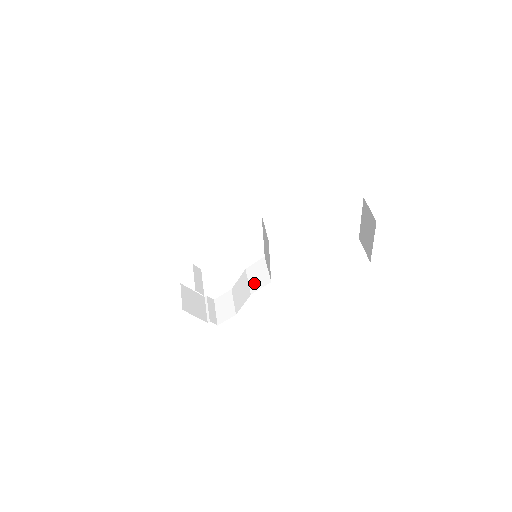
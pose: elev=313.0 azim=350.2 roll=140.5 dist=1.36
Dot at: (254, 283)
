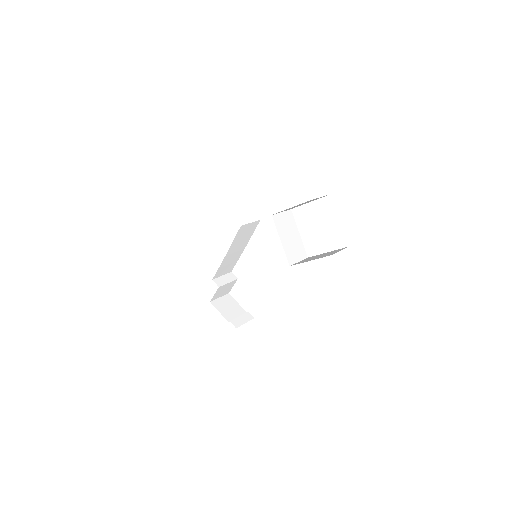
Dot at: occluded
